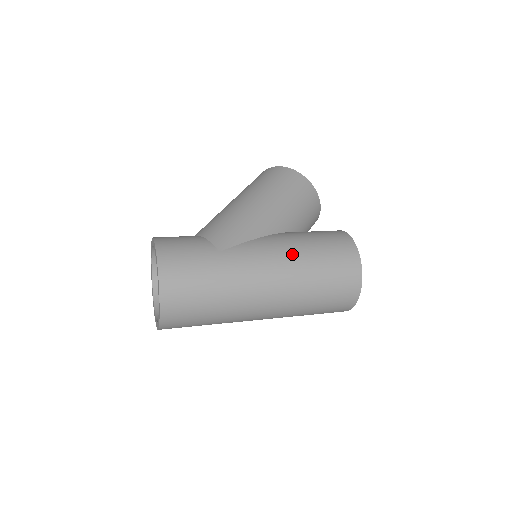
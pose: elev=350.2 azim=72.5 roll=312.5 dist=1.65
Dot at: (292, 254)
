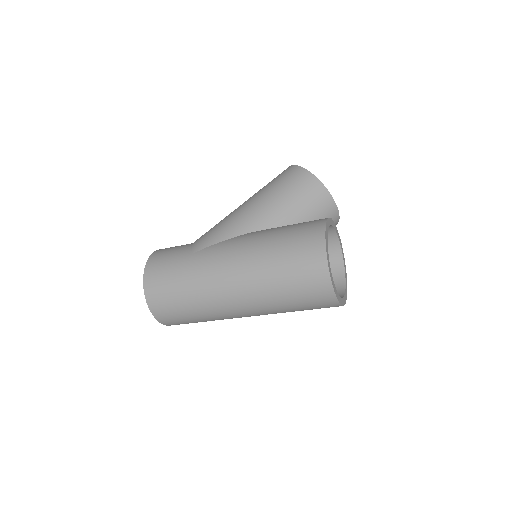
Dot at: (253, 248)
